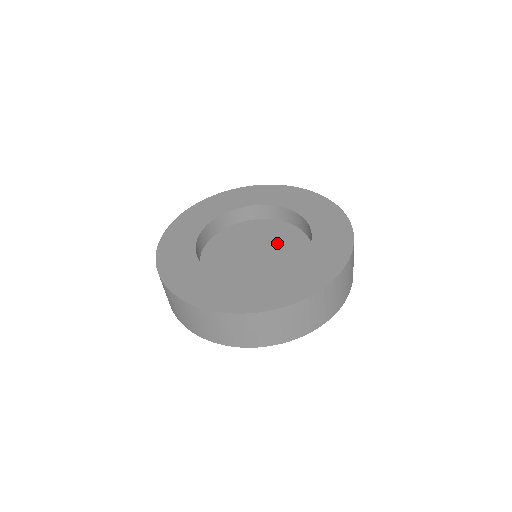
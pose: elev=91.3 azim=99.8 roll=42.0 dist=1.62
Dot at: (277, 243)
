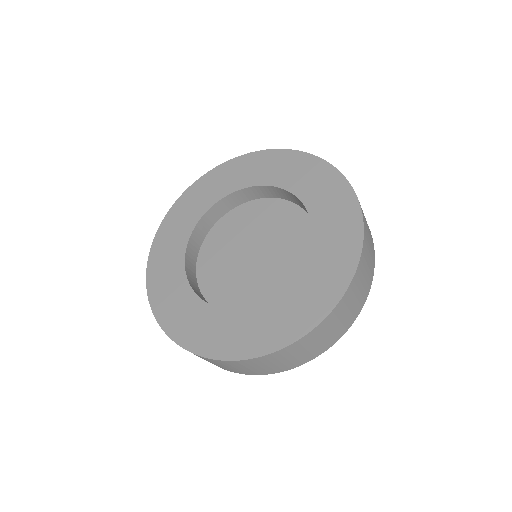
Dot at: (277, 236)
